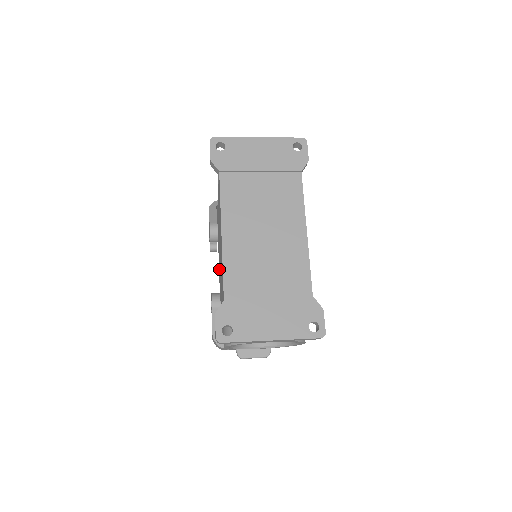
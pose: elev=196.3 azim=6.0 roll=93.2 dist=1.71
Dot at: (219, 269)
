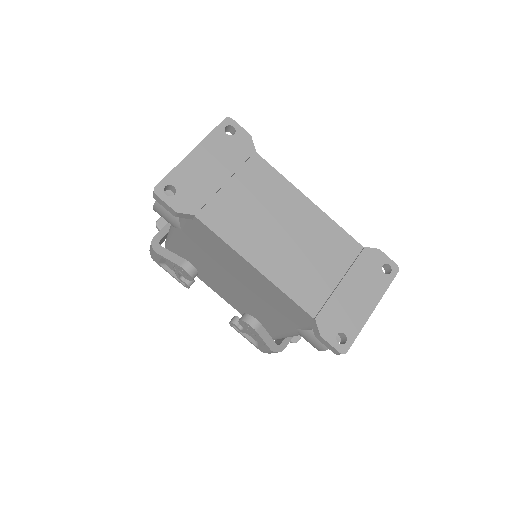
Dot at: (226, 295)
